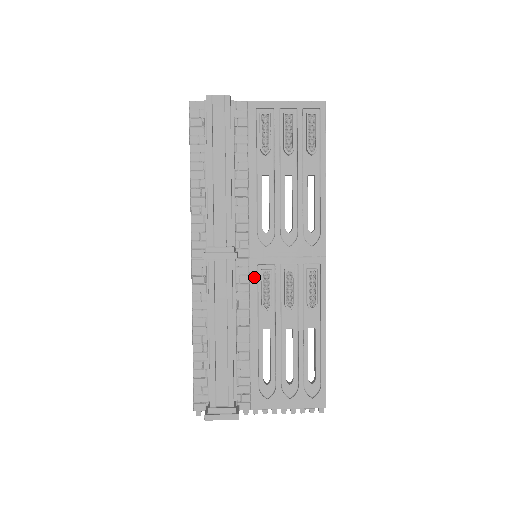
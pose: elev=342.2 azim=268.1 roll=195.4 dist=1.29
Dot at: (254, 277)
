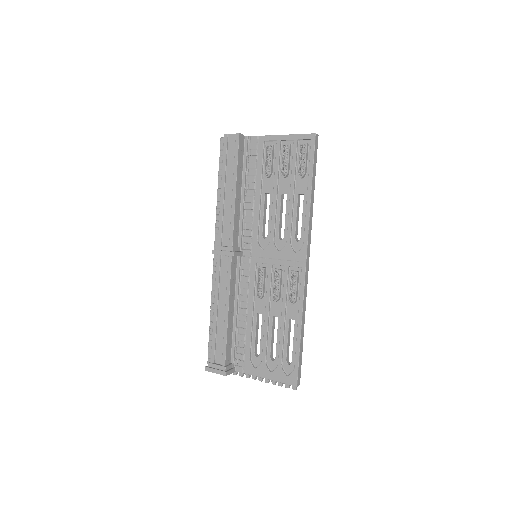
Dot at: (253, 272)
